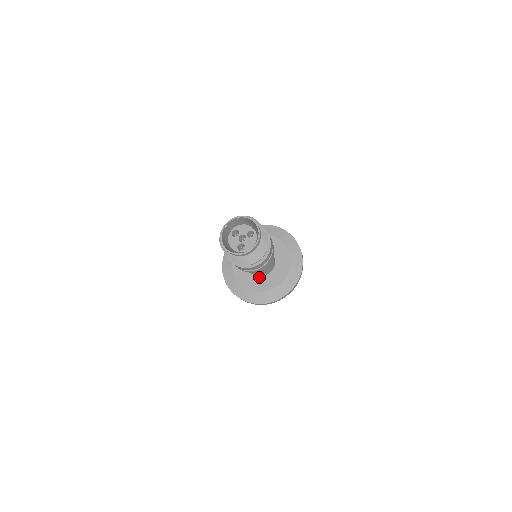
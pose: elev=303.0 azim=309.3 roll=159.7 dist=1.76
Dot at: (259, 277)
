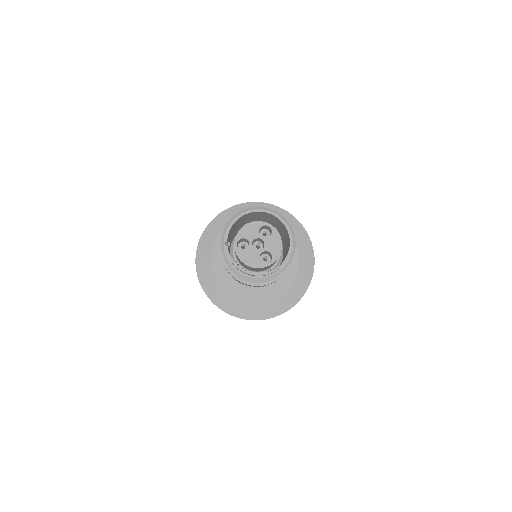
Dot at: occluded
